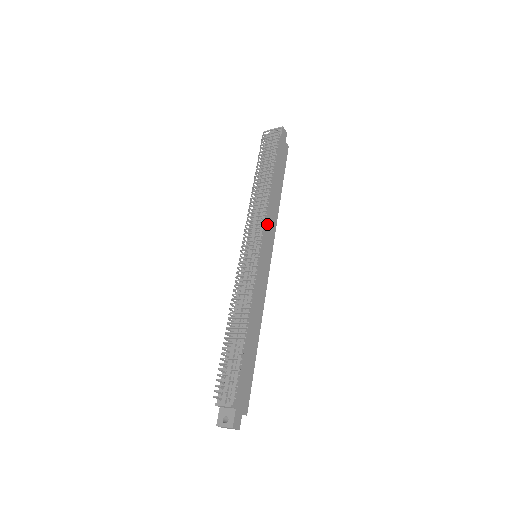
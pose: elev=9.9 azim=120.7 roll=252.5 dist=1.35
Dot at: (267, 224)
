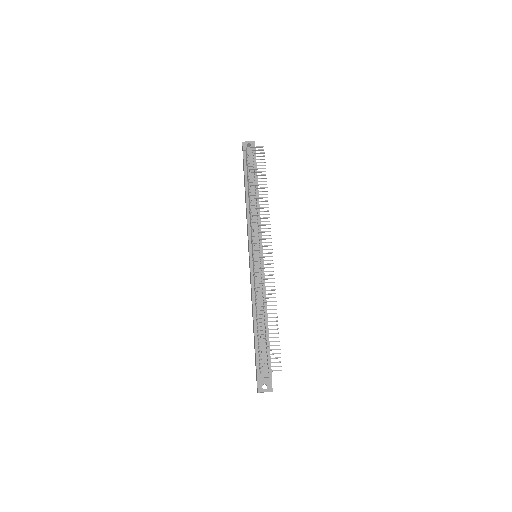
Dot at: occluded
